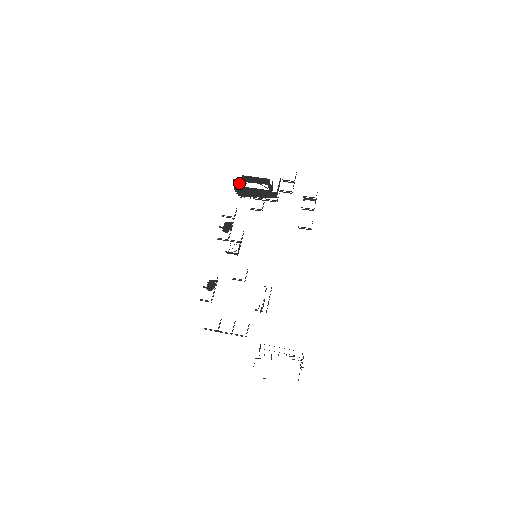
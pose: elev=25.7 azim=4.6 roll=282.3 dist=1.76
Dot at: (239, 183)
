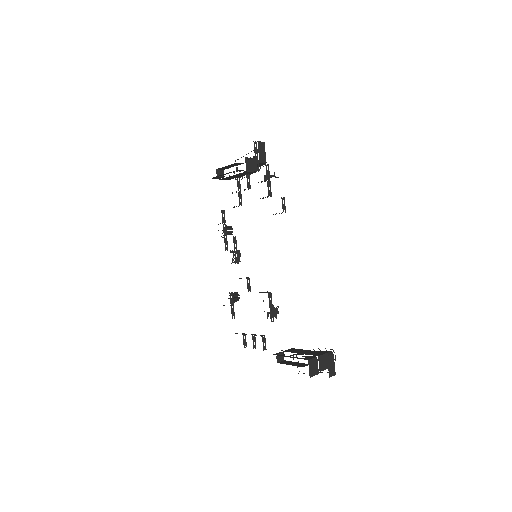
Dot at: (219, 177)
